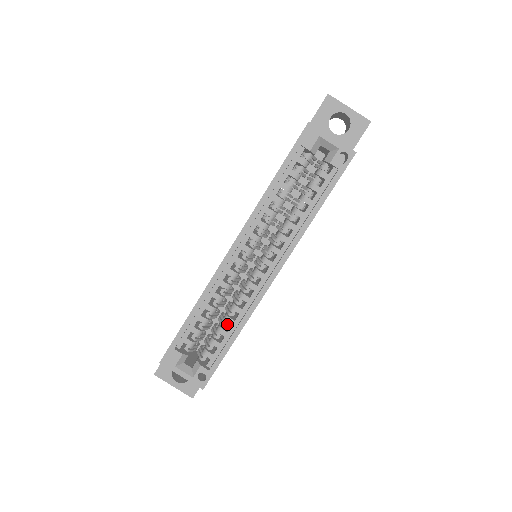
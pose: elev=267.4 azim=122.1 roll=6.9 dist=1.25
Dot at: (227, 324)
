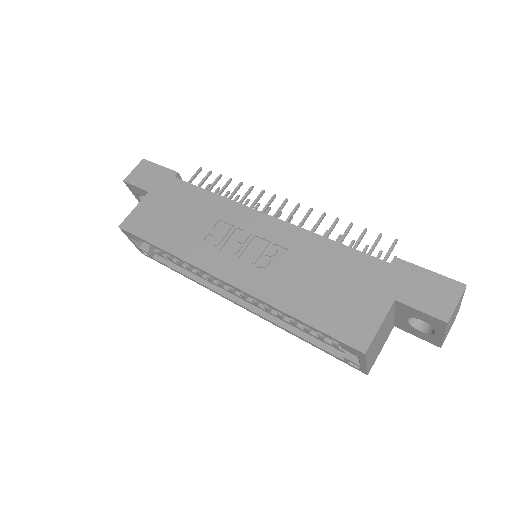
Dot at: (186, 264)
